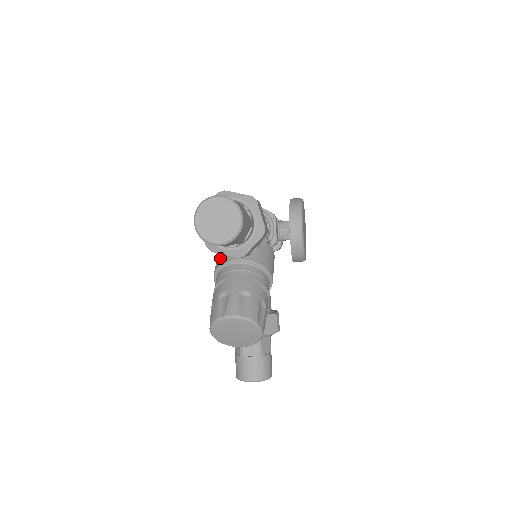
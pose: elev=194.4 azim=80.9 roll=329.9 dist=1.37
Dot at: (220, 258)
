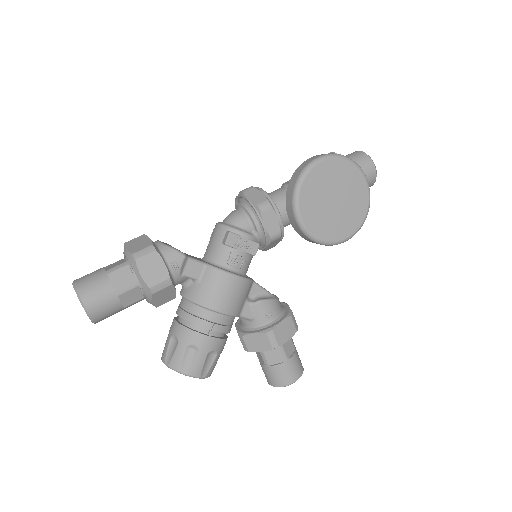
Dot at: occluded
